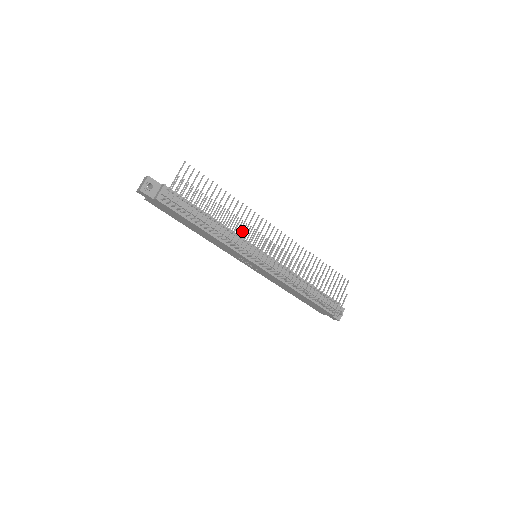
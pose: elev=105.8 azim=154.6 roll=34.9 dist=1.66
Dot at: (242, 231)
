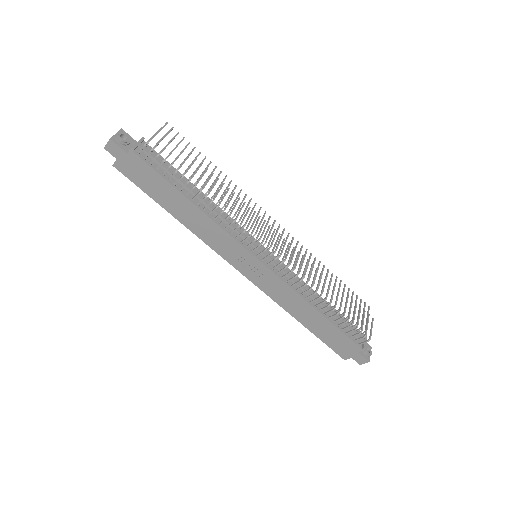
Dot at: (240, 208)
